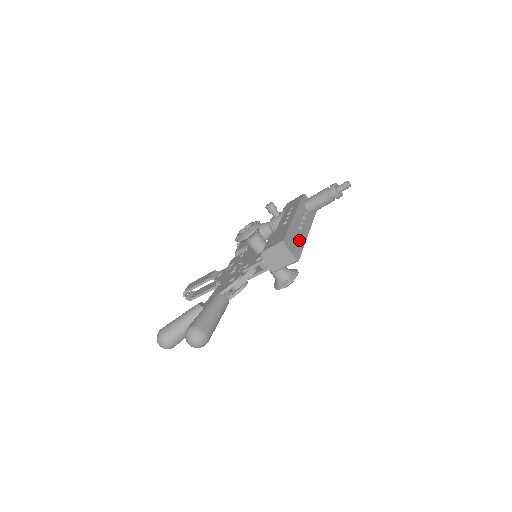
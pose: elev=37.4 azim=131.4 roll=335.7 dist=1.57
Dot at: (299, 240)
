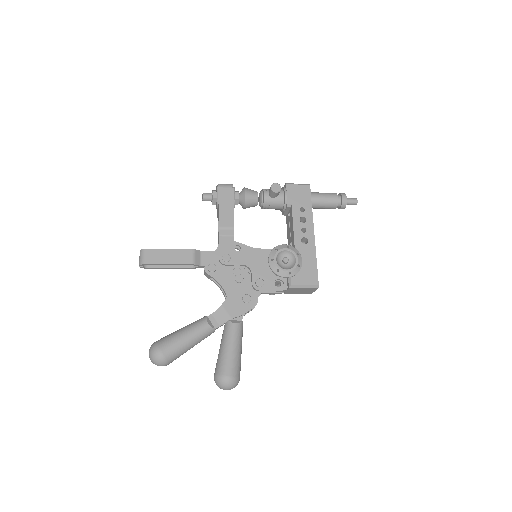
Dot at: occluded
